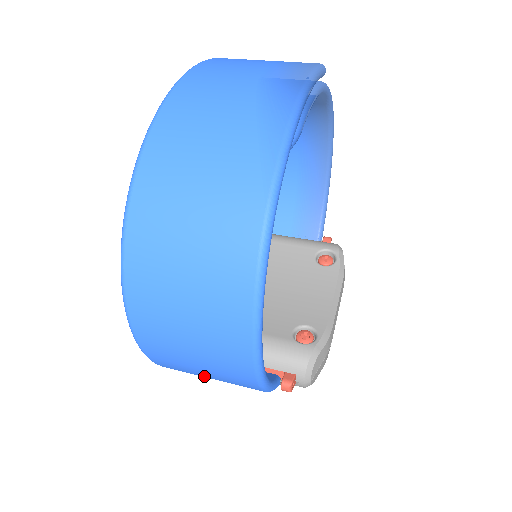
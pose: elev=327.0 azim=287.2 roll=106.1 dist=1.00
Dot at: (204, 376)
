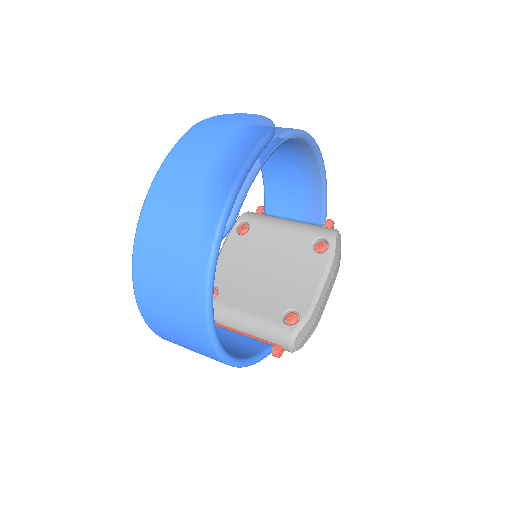
Dot at: occluded
